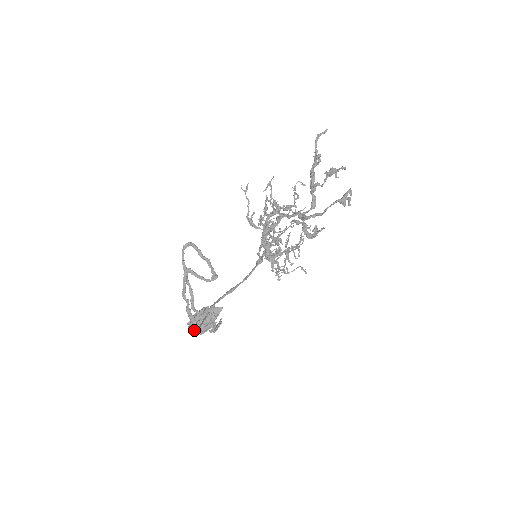
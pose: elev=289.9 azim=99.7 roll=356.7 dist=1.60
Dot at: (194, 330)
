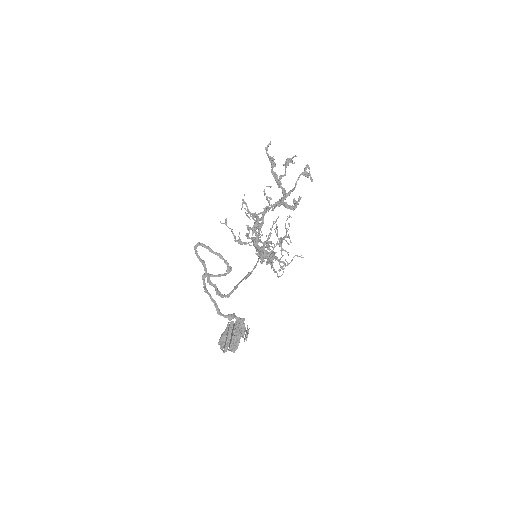
Dot at: (227, 344)
